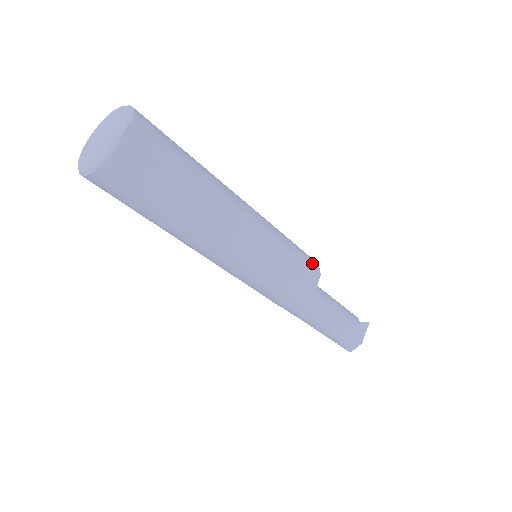
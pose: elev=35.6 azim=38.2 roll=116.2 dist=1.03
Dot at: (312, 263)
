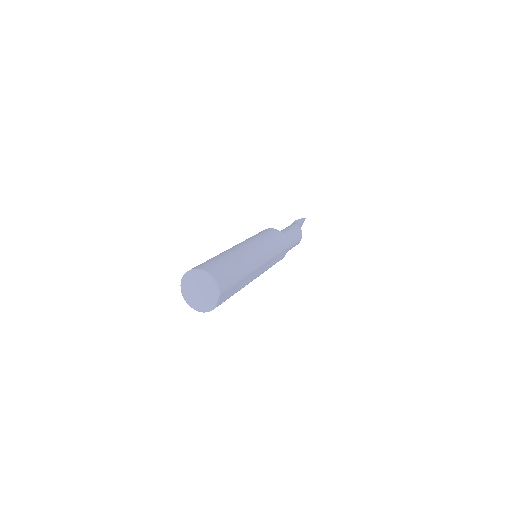
Dot at: (285, 245)
